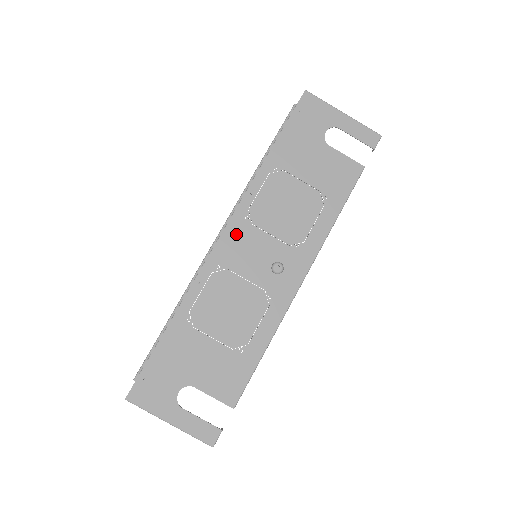
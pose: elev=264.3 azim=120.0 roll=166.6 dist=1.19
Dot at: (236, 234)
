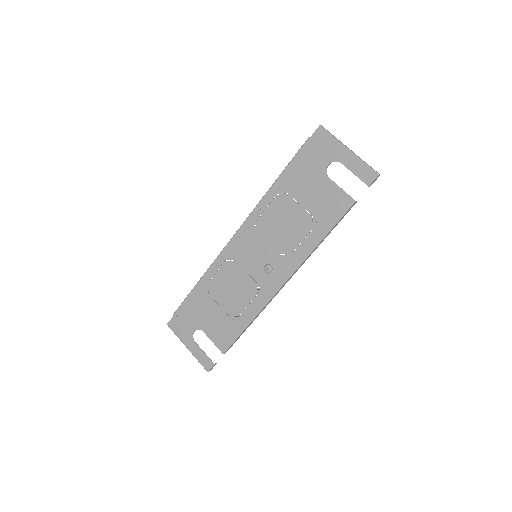
Dot at: (245, 237)
